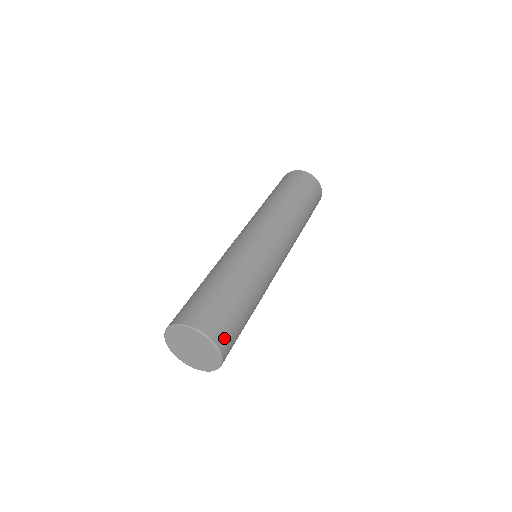
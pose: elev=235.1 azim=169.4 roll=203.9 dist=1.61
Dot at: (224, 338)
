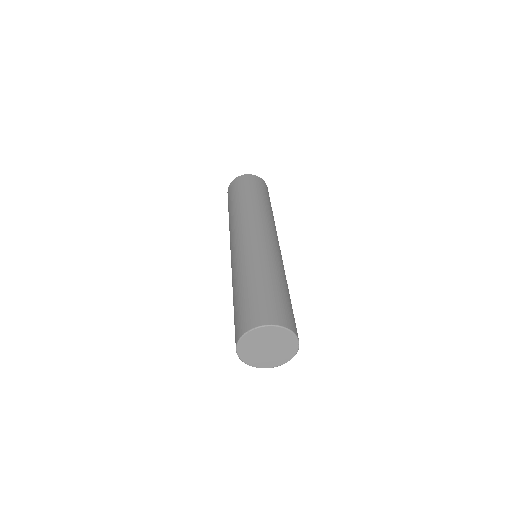
Dot at: (268, 316)
